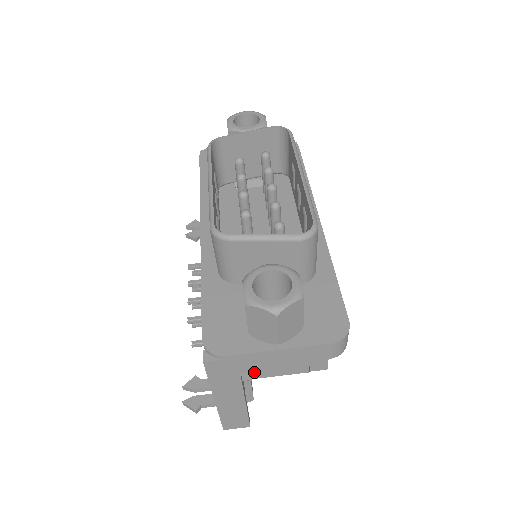
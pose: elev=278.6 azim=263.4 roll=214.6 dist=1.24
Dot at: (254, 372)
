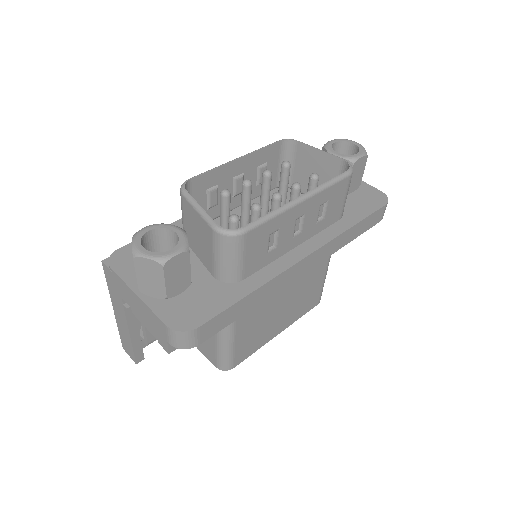
Dot at: (128, 304)
